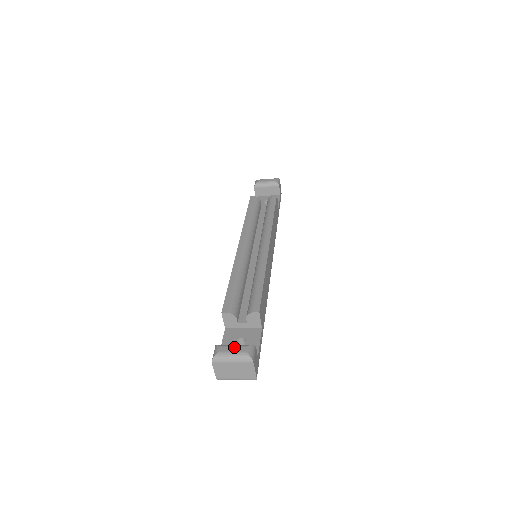
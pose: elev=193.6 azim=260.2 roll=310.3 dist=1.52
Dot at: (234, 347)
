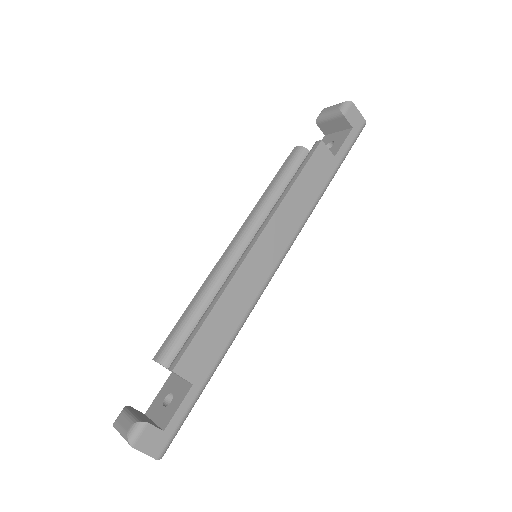
Dot at: (126, 419)
